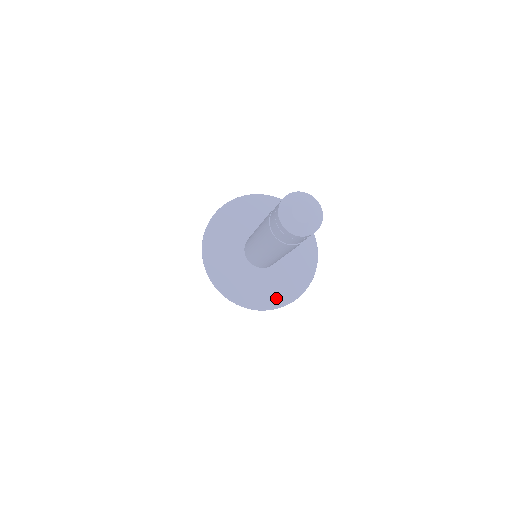
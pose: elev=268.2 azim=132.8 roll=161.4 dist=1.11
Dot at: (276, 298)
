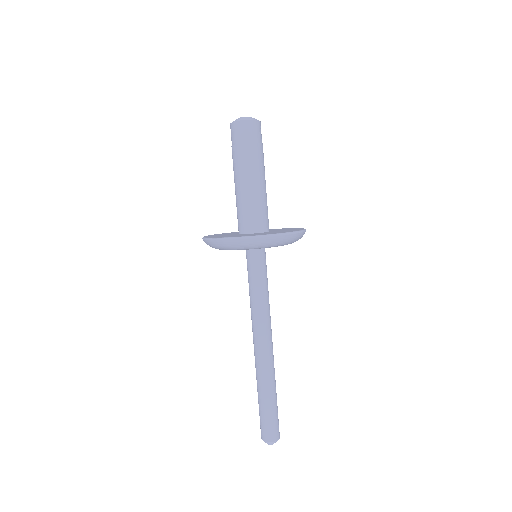
Dot at: (294, 230)
